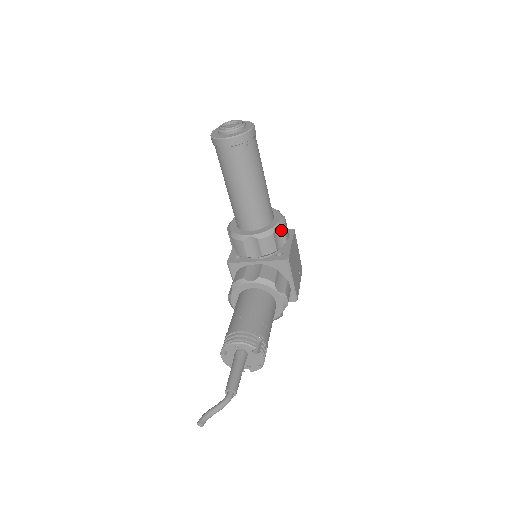
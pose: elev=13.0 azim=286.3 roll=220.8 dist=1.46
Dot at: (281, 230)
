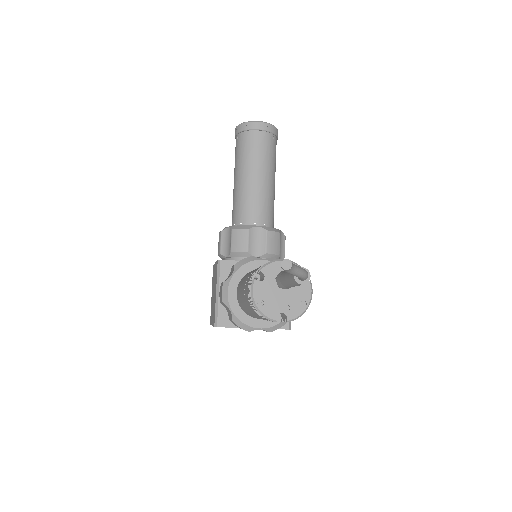
Dot at: (283, 240)
